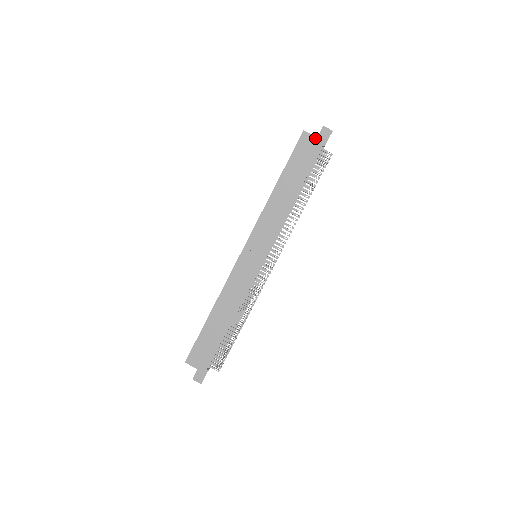
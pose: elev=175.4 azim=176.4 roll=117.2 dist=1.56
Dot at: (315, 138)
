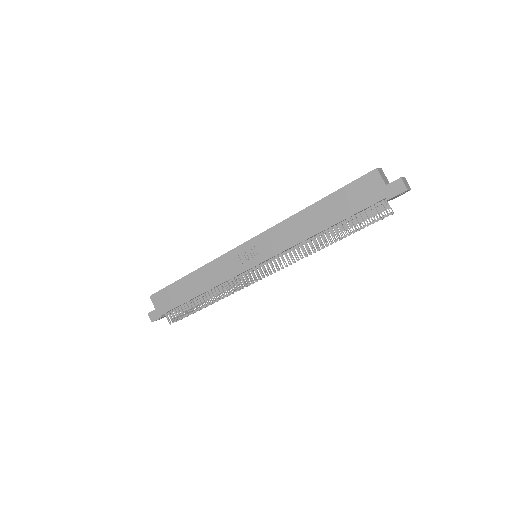
Dot at: (383, 184)
